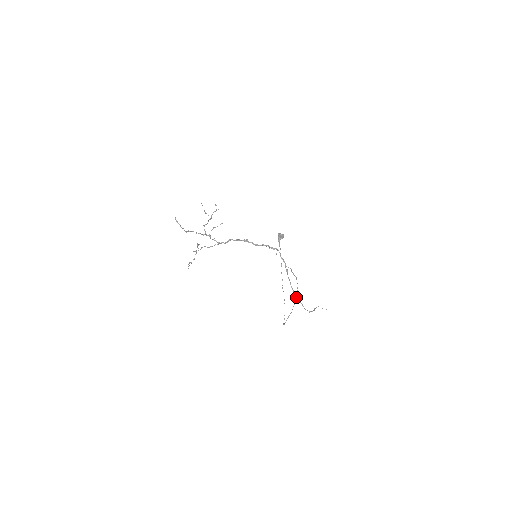
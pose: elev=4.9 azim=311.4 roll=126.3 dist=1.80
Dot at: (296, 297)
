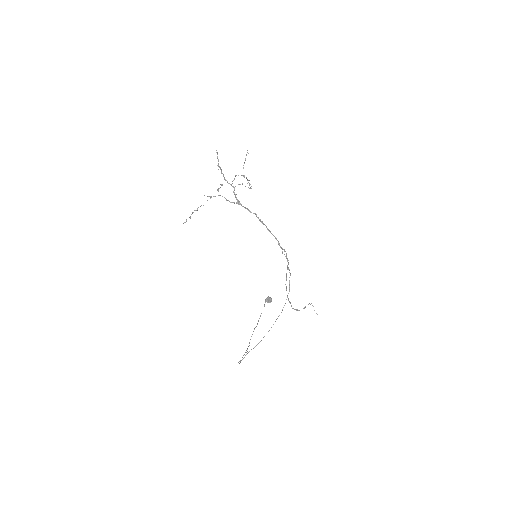
Dot at: occluded
